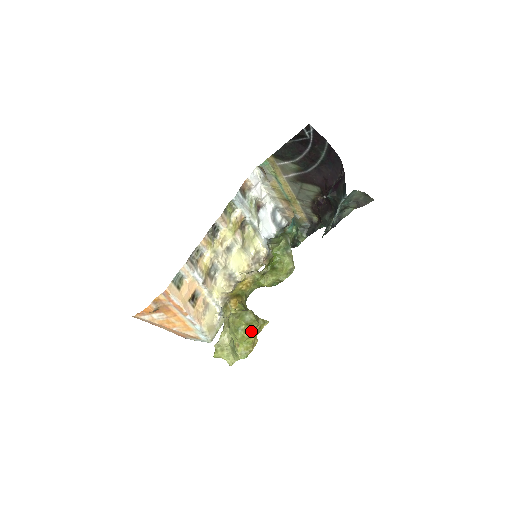
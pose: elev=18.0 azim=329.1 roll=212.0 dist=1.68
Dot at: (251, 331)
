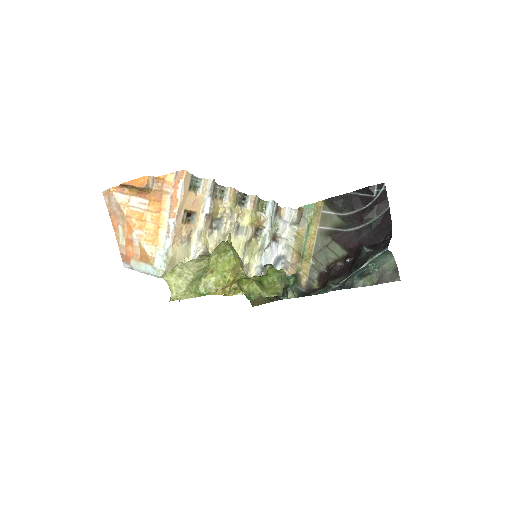
Dot at: (236, 270)
